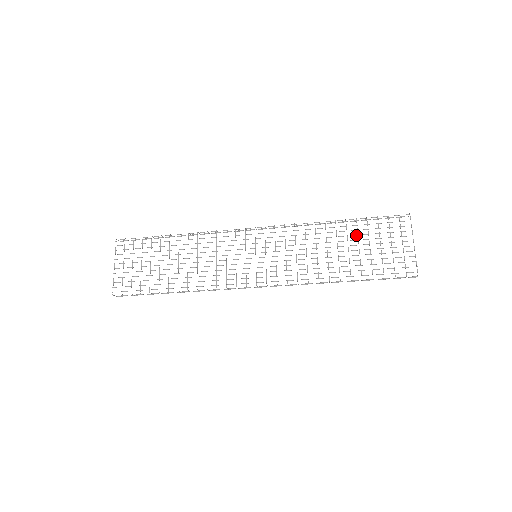
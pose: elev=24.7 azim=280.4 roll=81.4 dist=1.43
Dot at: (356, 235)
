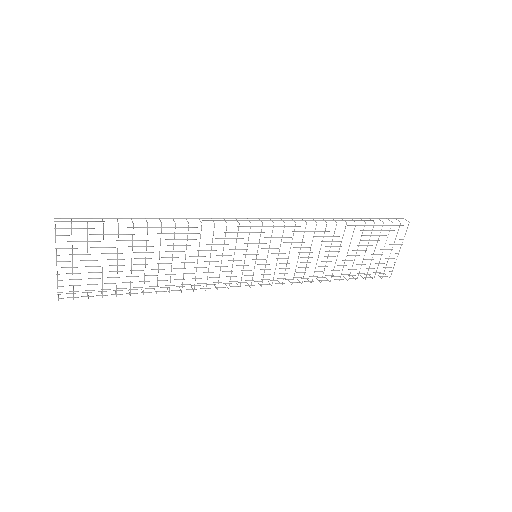
Dot at: occluded
